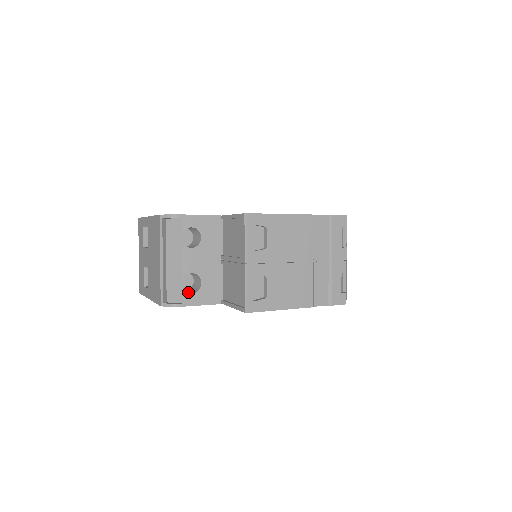
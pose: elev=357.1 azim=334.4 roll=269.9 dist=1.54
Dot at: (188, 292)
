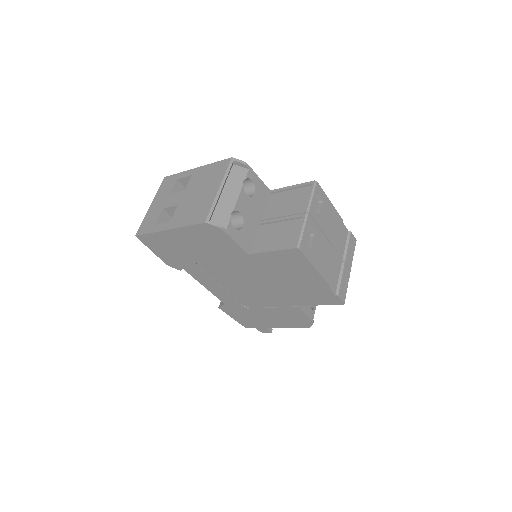
Dot at: occluded
